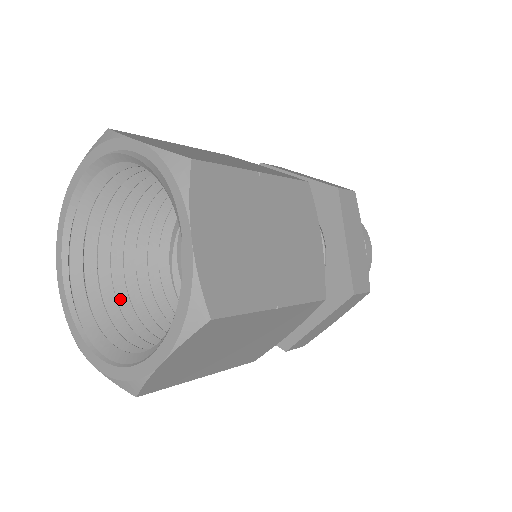
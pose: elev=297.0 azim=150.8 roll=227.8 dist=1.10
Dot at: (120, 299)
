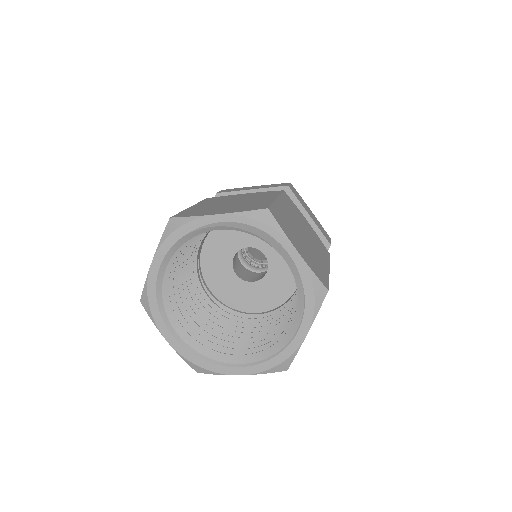
Dot at: occluded
